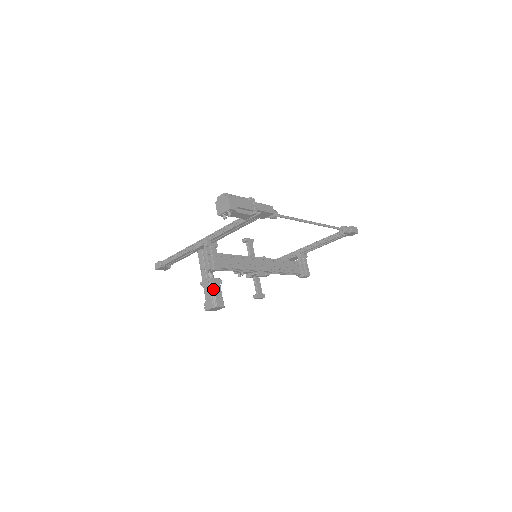
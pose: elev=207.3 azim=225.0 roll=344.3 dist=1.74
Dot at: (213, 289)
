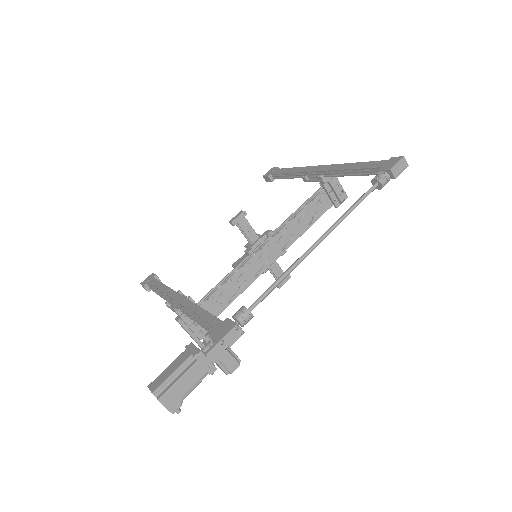
Dot at: occluded
